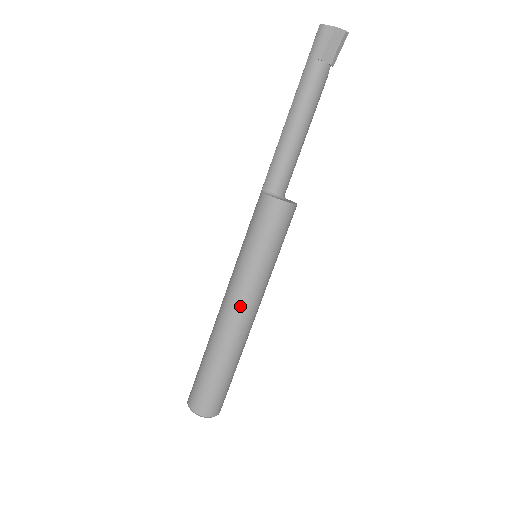
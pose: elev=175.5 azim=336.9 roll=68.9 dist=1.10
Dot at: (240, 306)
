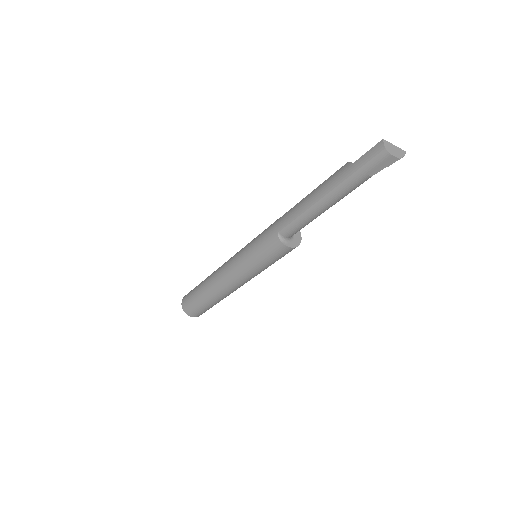
Dot at: (240, 285)
